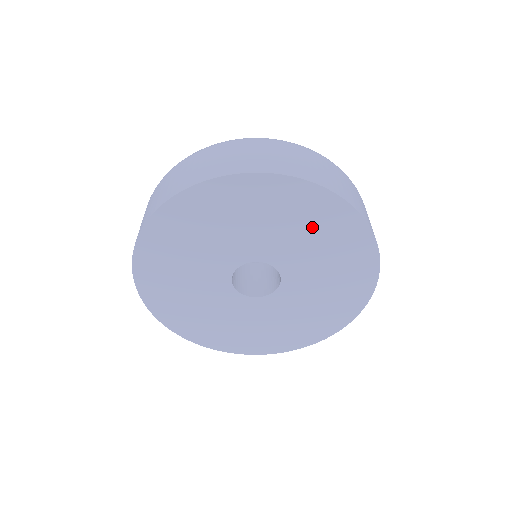
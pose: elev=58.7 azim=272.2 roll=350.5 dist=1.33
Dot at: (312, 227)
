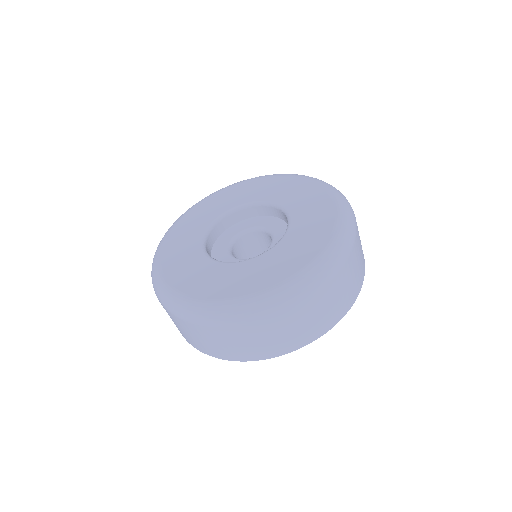
Dot at: occluded
